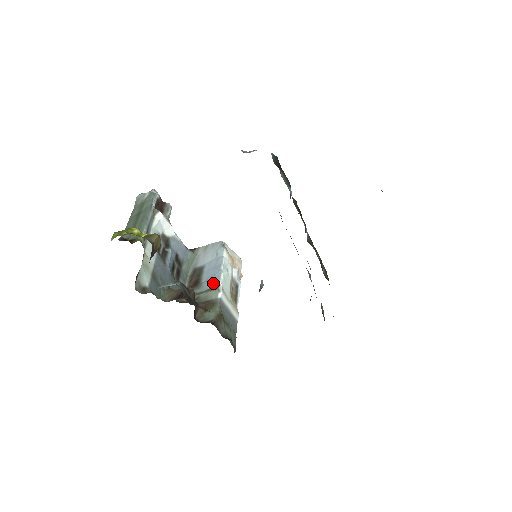
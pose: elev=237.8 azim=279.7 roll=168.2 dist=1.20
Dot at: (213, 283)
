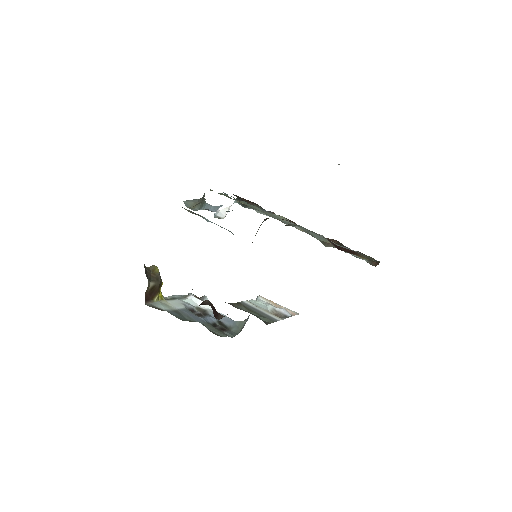
Dot at: occluded
